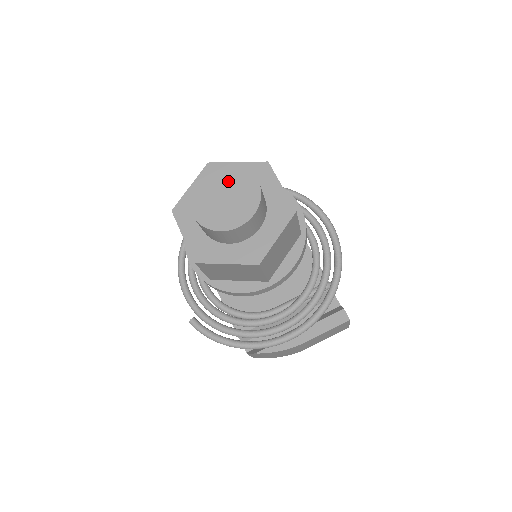
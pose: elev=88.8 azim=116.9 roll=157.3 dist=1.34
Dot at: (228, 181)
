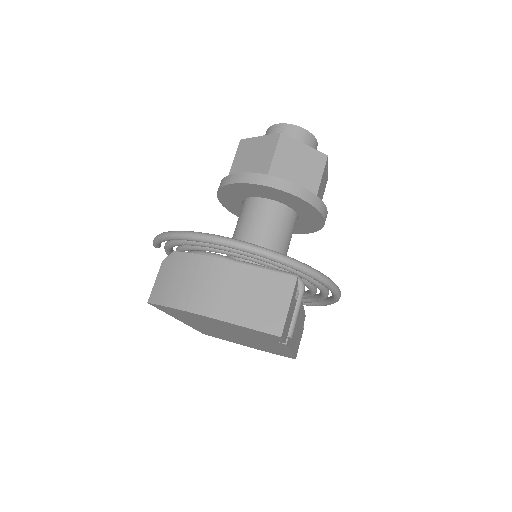
Dot at: occluded
